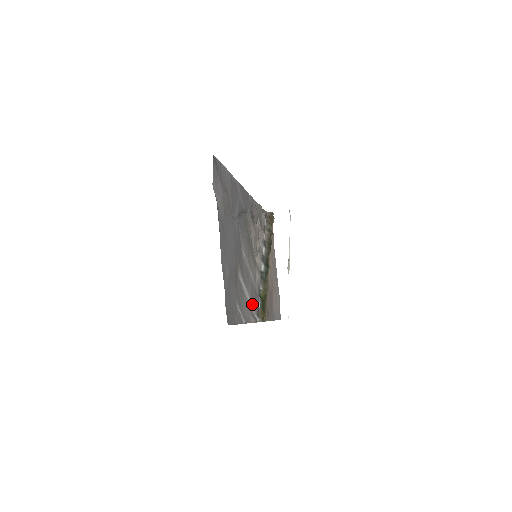
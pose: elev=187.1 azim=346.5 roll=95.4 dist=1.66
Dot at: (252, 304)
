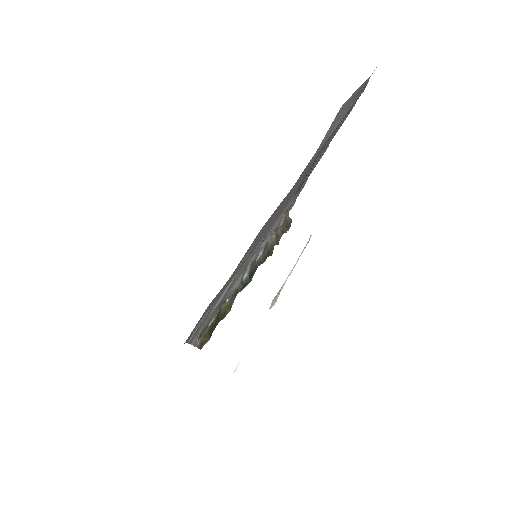
Dot at: (209, 316)
